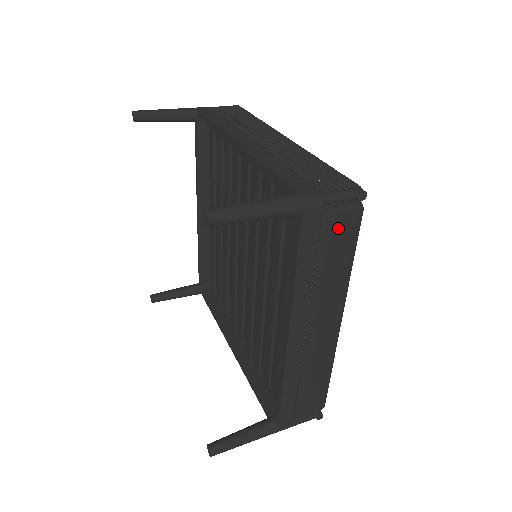
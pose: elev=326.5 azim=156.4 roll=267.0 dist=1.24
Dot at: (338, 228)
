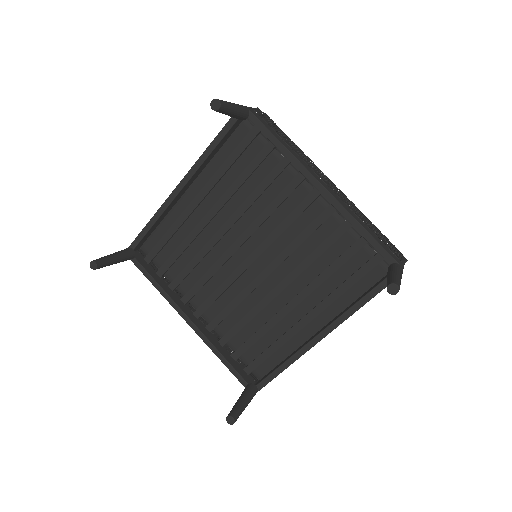
Dot at: occluded
